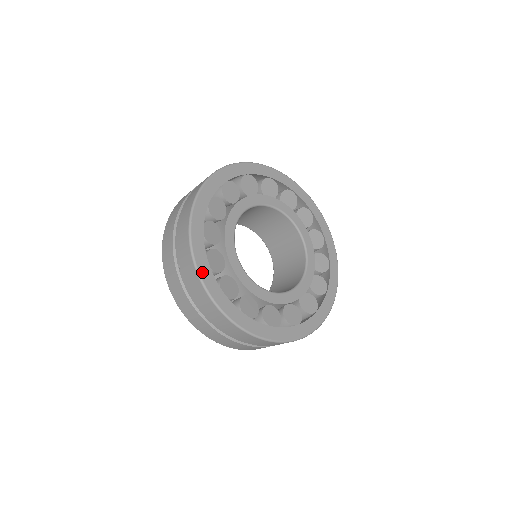
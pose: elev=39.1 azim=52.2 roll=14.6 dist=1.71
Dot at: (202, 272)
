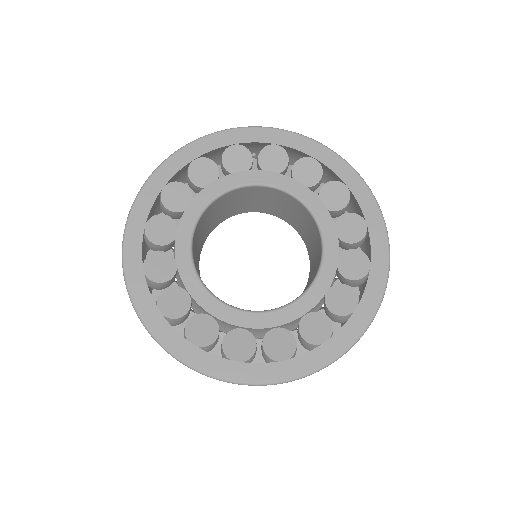
Dot at: (154, 328)
